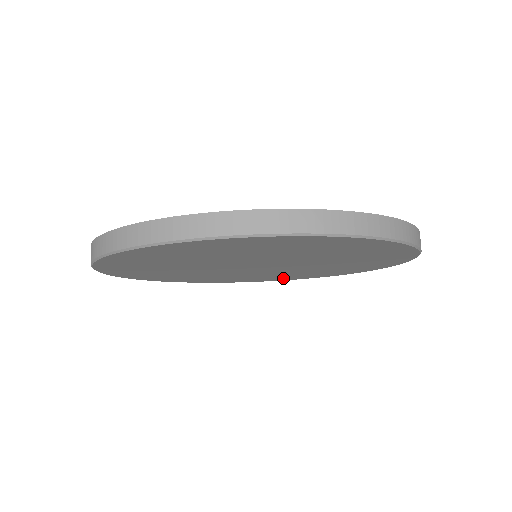
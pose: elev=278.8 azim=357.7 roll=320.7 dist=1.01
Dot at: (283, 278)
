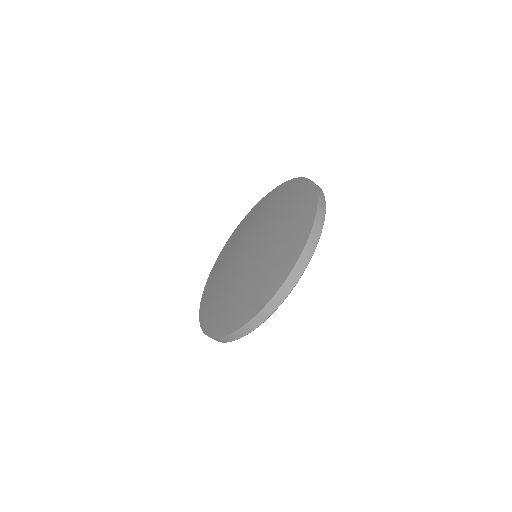
Dot at: occluded
